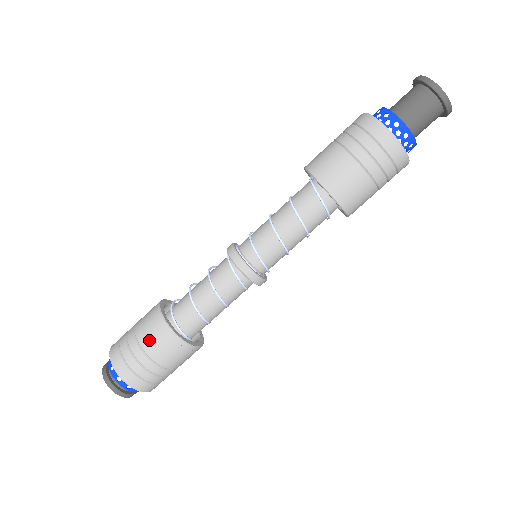
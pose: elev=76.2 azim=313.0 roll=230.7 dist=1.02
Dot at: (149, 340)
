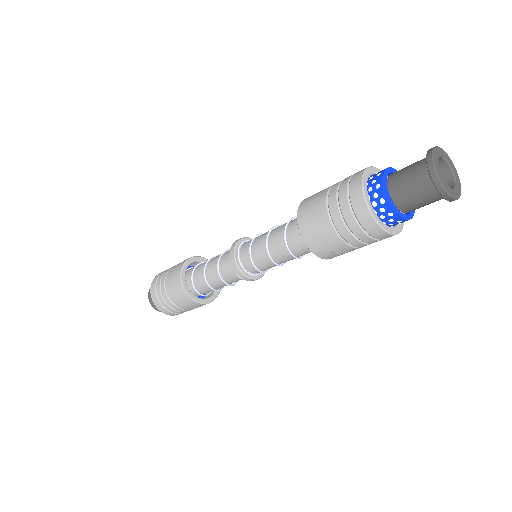
Dot at: (189, 308)
